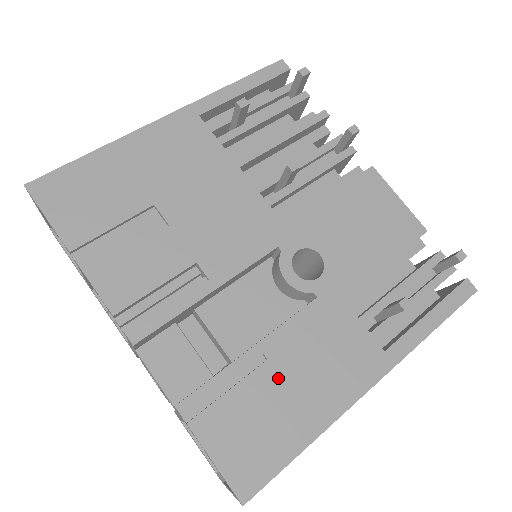
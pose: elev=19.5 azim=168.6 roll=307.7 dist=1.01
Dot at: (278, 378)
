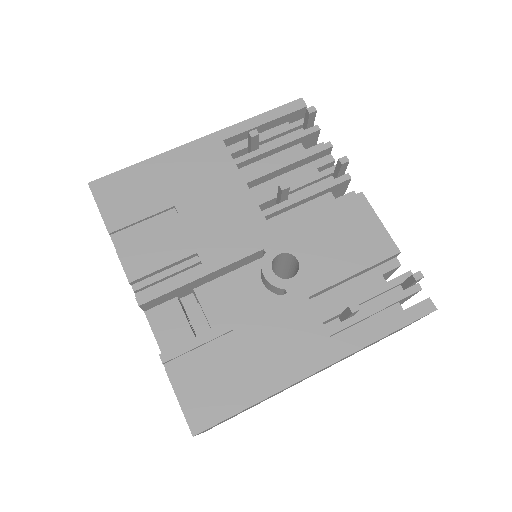
Dot at: (241, 349)
